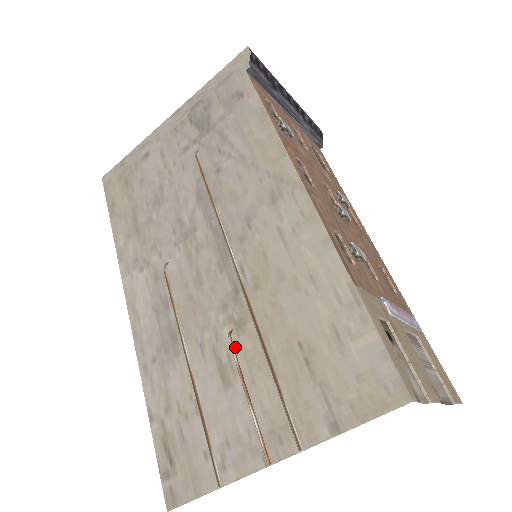
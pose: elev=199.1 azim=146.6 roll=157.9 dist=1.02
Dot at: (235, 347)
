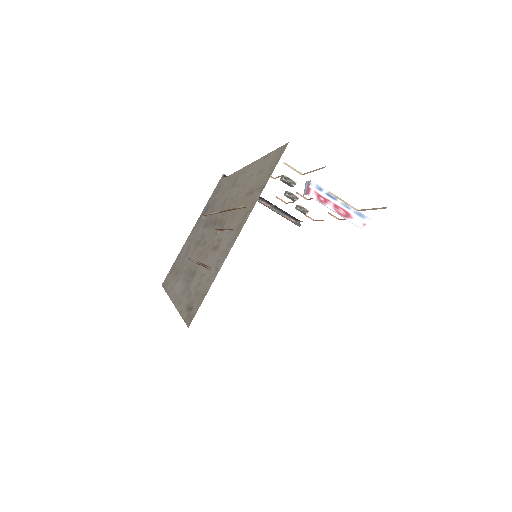
Dot at: (221, 234)
